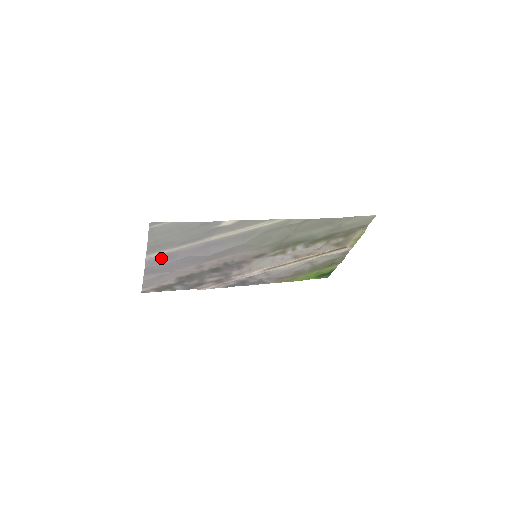
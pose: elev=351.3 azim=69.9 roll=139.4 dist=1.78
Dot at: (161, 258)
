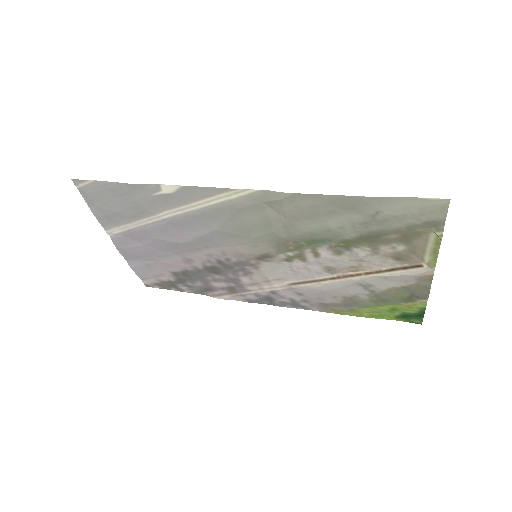
Dot at: (127, 237)
